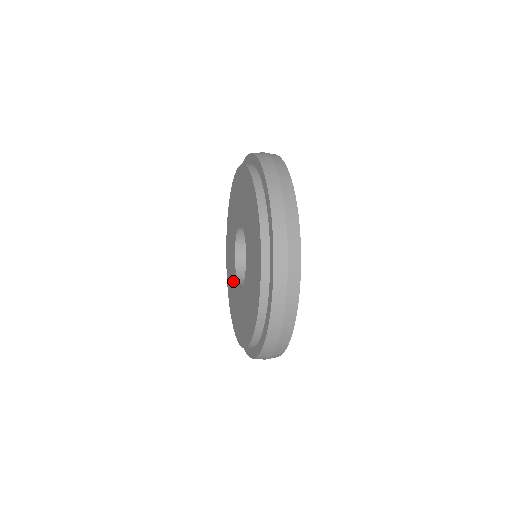
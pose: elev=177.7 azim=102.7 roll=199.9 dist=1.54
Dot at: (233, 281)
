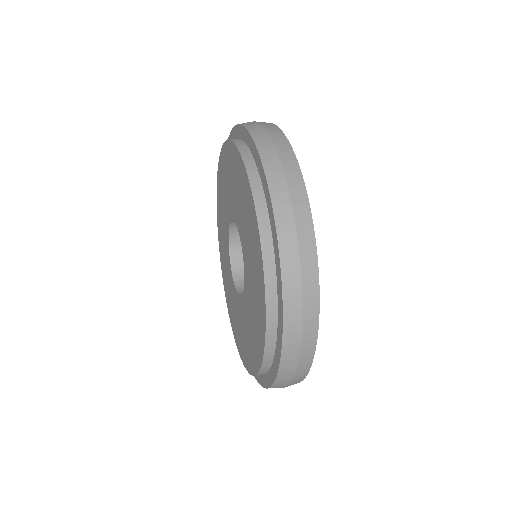
Dot at: (224, 218)
